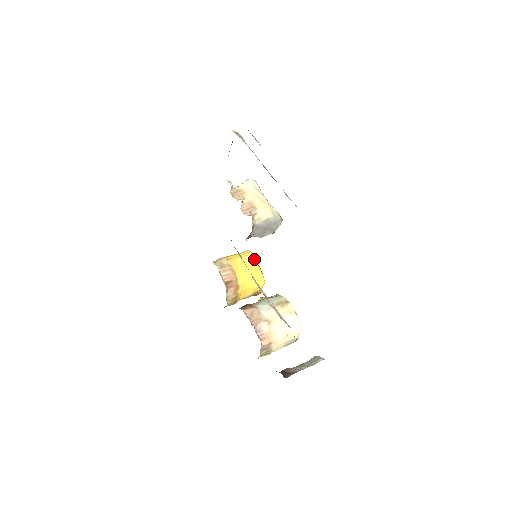
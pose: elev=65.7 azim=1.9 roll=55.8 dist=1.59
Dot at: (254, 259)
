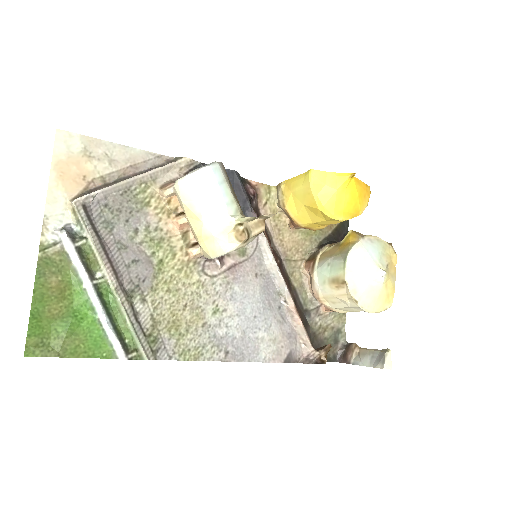
Dot at: (312, 195)
